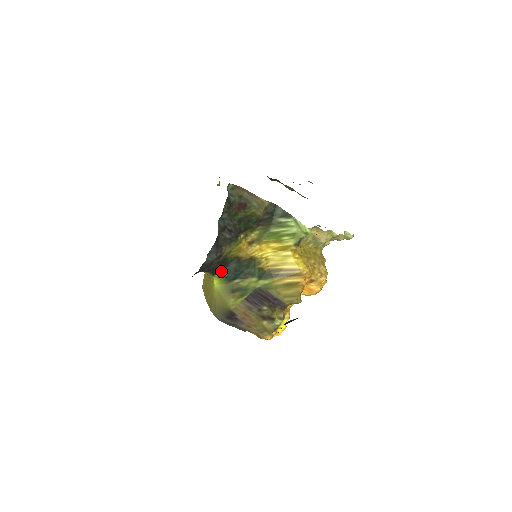
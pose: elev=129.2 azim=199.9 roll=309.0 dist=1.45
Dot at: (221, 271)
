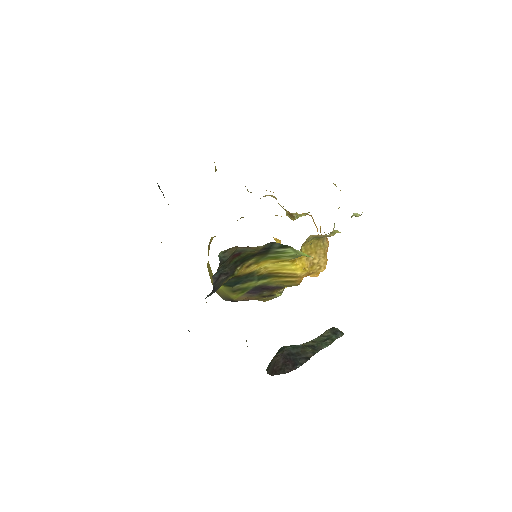
Dot at: occluded
